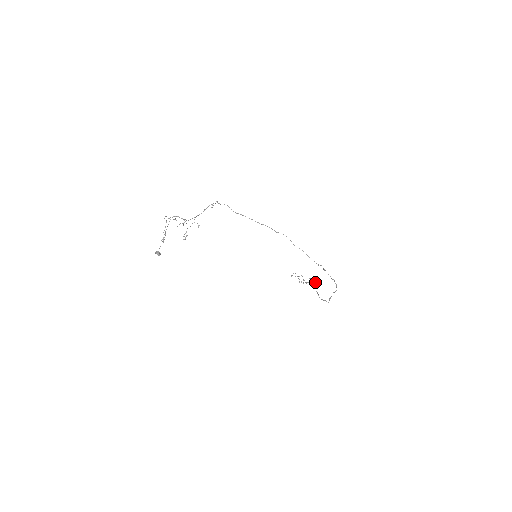
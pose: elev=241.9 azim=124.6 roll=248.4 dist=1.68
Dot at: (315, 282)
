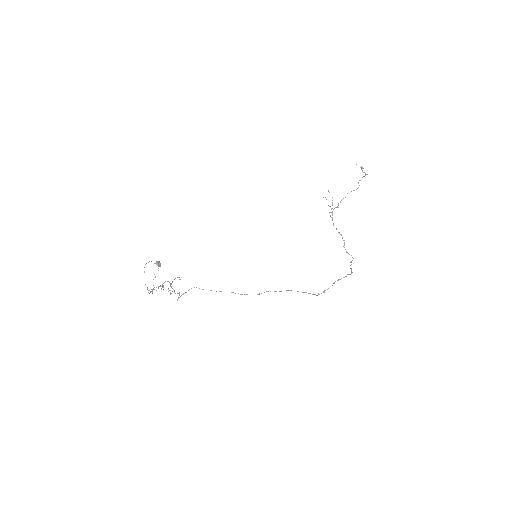
Dot at: (365, 174)
